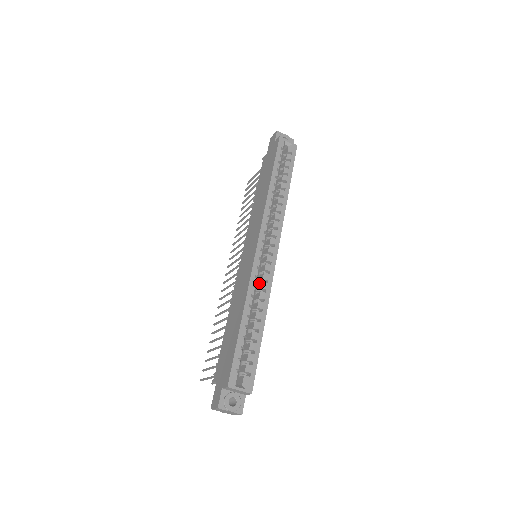
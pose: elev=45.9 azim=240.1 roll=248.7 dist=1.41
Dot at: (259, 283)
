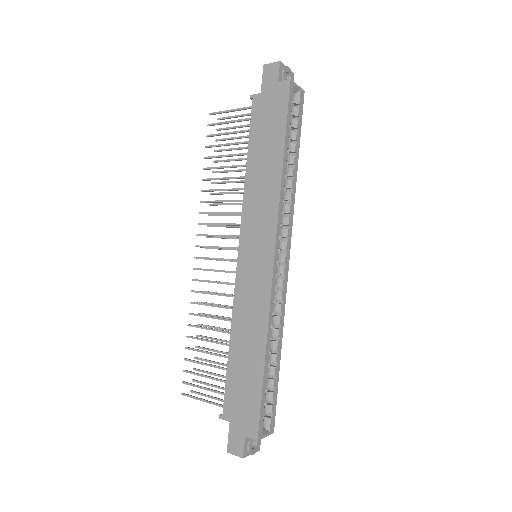
Dot at: occluded
